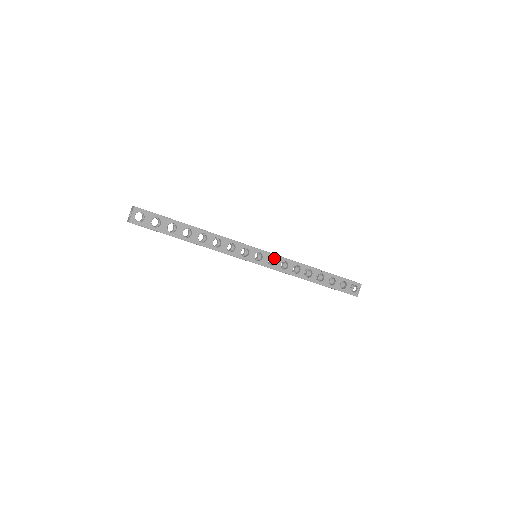
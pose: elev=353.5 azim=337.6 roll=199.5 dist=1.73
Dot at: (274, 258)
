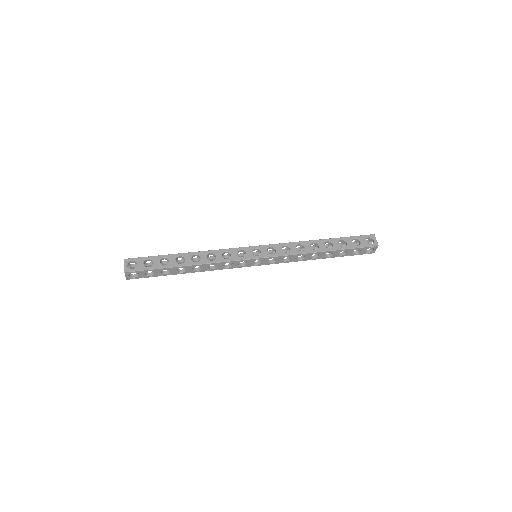
Dot at: (274, 257)
